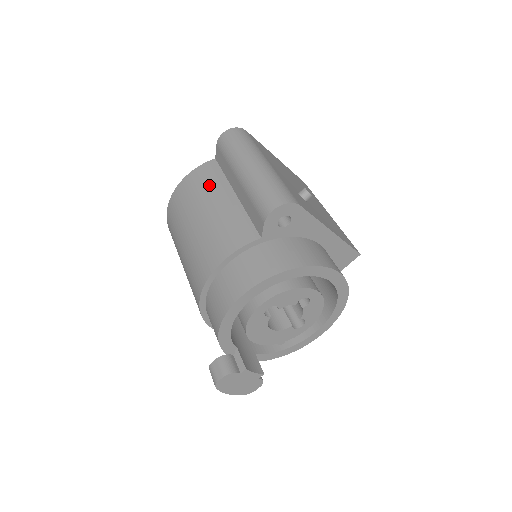
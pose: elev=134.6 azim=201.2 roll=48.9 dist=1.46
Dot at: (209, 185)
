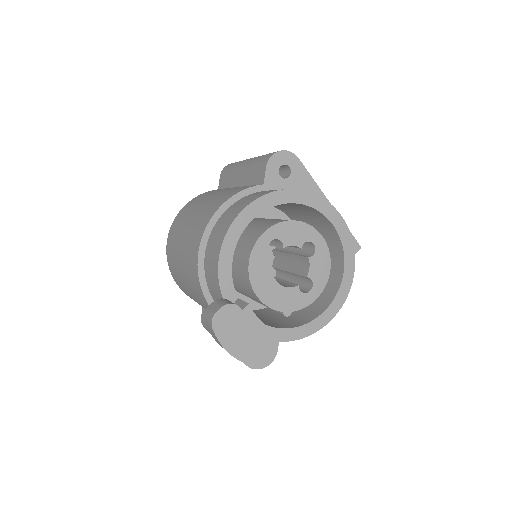
Dot at: (213, 192)
